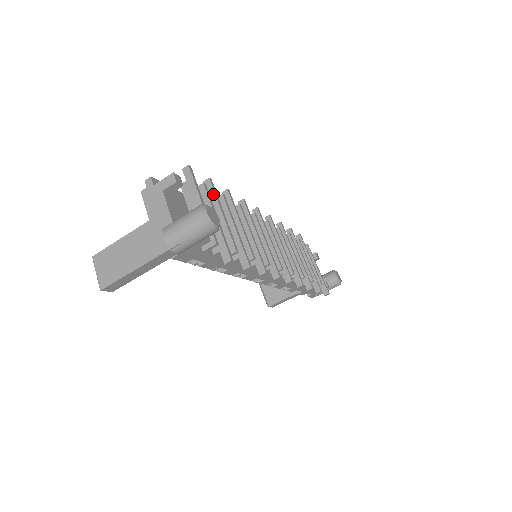
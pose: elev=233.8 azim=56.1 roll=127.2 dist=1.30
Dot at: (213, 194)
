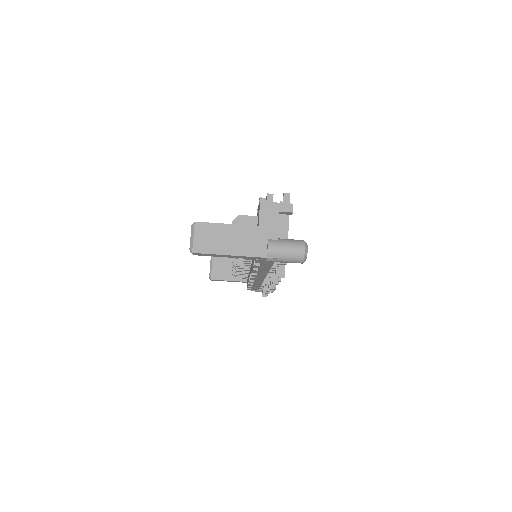
Dot at: occluded
